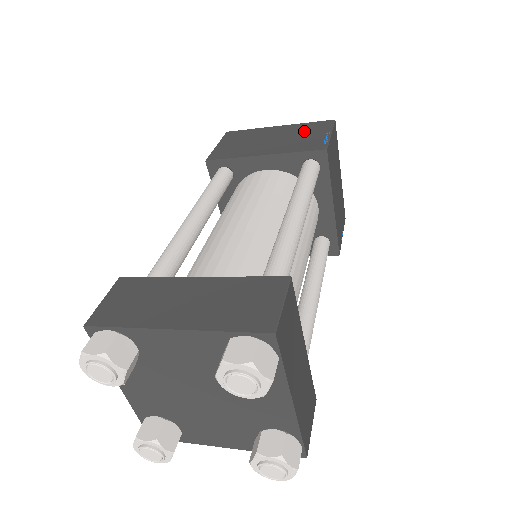
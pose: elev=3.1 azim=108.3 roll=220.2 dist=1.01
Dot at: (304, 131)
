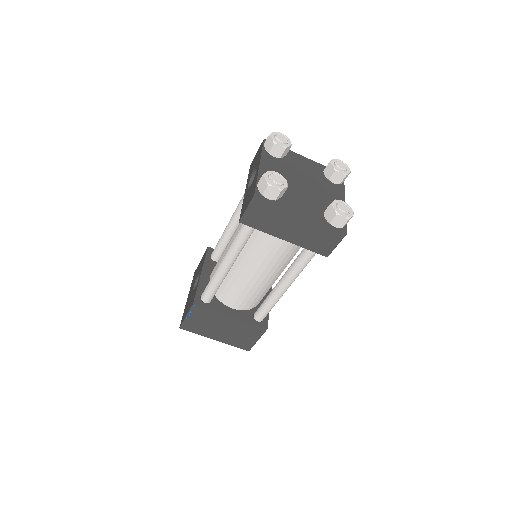
Dot at: occluded
